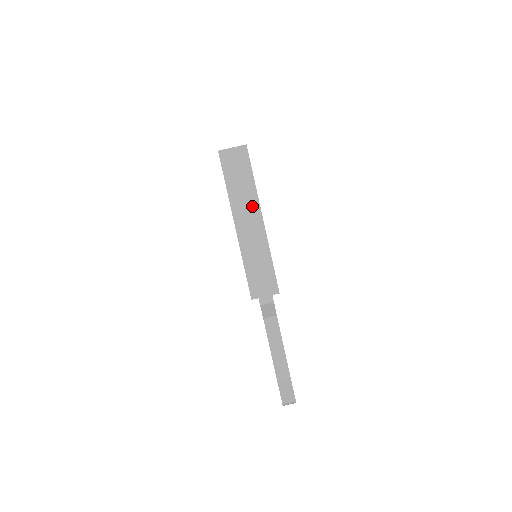
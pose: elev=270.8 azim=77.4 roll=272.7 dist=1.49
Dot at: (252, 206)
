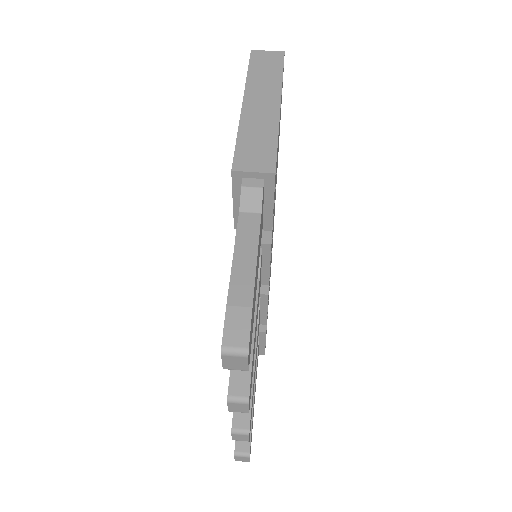
Dot at: (271, 92)
